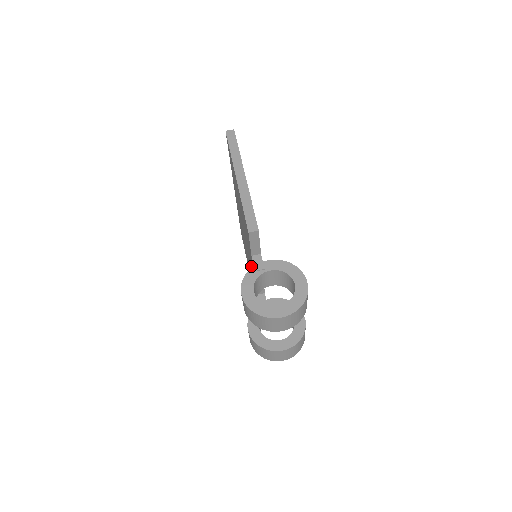
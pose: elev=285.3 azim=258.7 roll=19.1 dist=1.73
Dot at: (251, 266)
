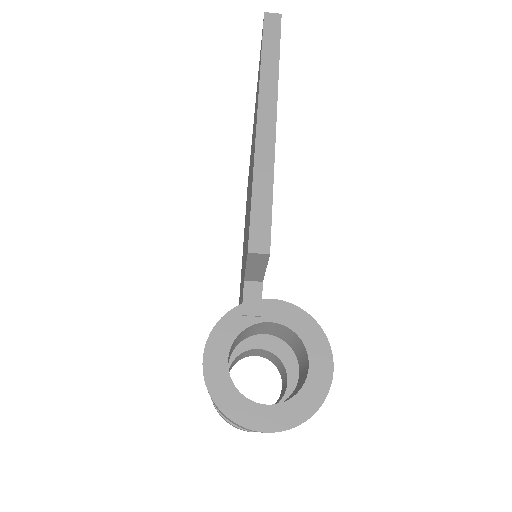
Dot at: occluded
